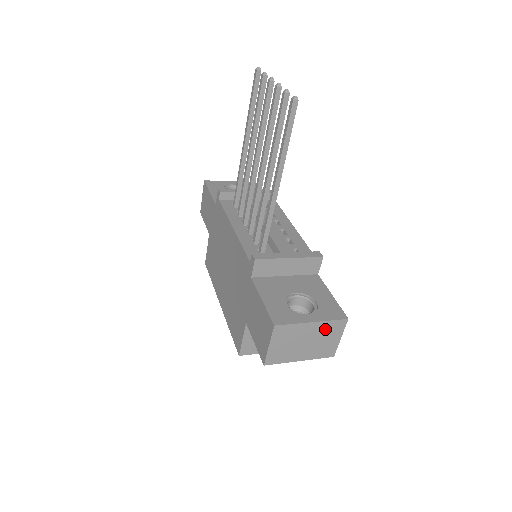
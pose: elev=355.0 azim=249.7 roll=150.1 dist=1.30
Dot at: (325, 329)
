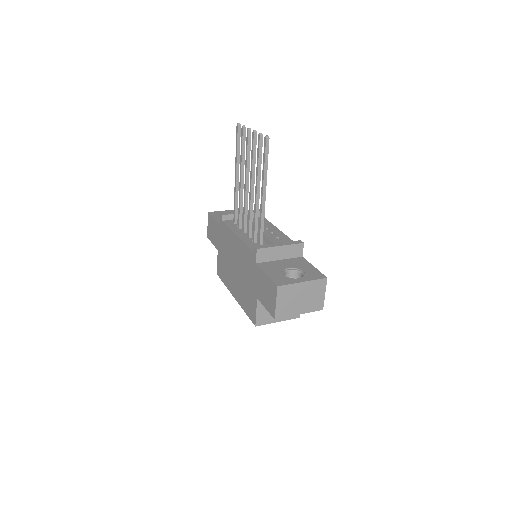
Dot at: (313, 287)
